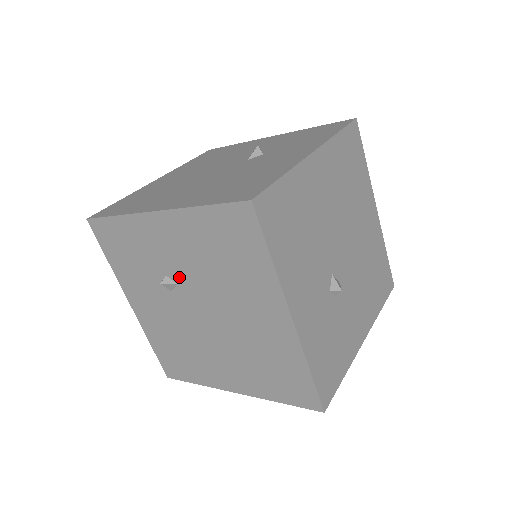
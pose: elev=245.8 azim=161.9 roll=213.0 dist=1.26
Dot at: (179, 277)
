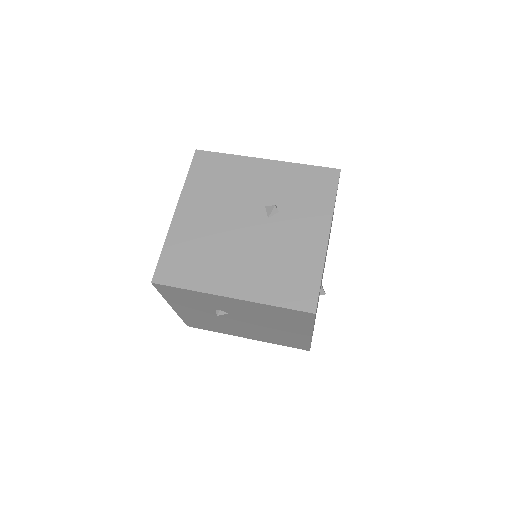
Dot at: (232, 313)
